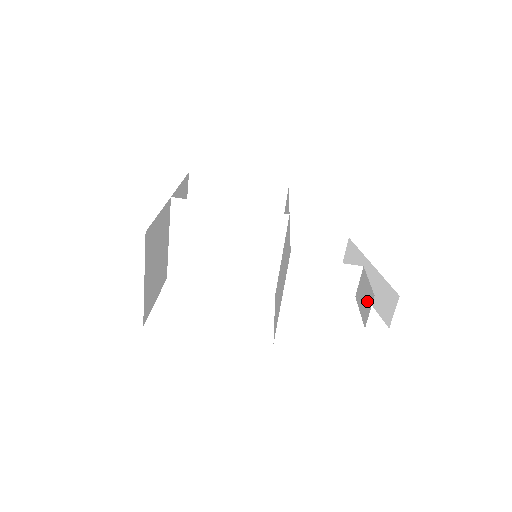
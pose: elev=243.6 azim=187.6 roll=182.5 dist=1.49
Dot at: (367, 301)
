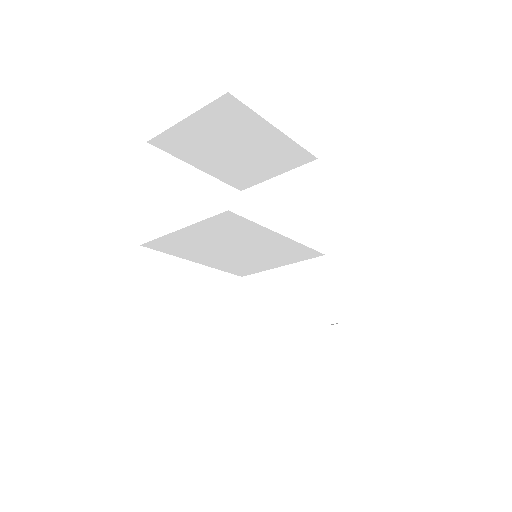
Dot at: occluded
